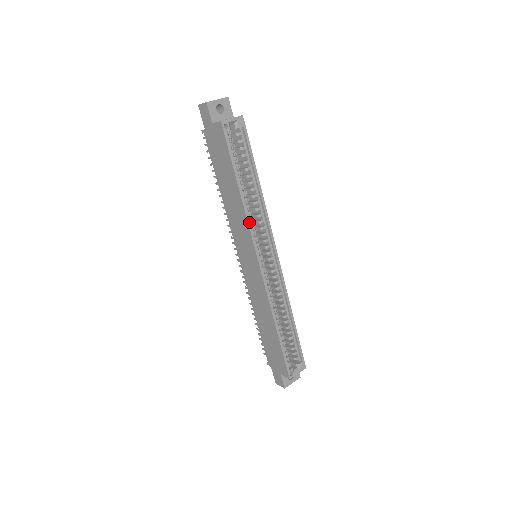
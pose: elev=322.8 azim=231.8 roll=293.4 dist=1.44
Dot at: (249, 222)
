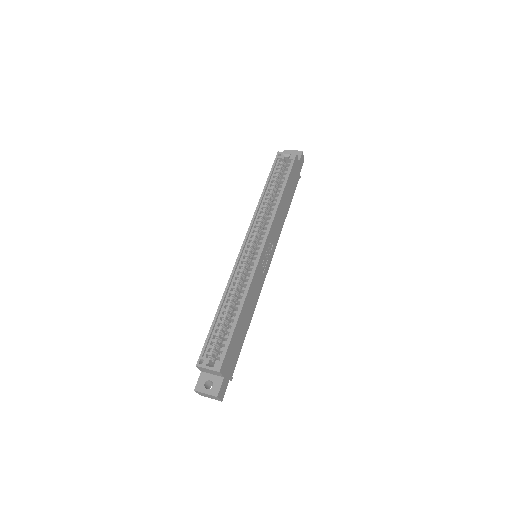
Dot at: (255, 214)
